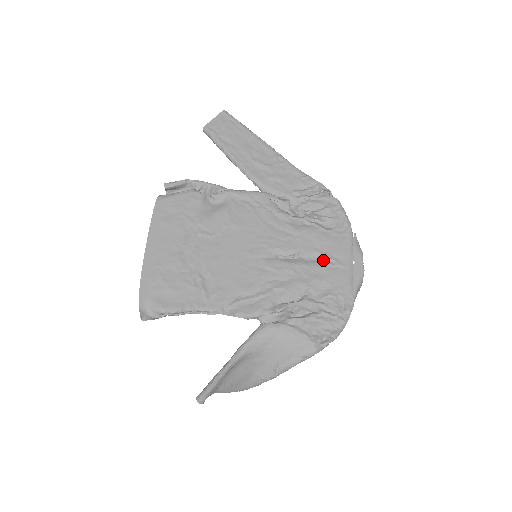
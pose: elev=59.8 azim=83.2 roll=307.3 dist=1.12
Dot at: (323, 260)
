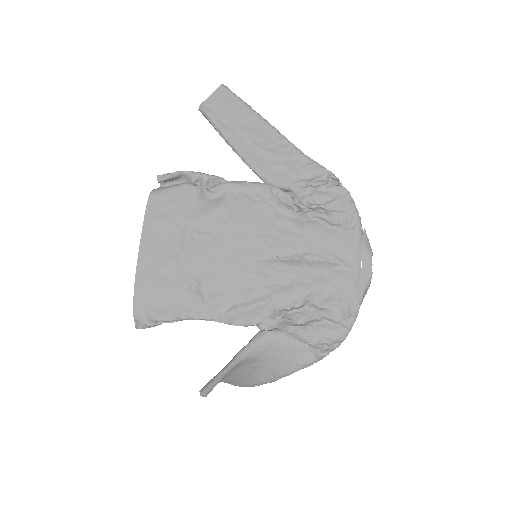
Dot at: (328, 261)
